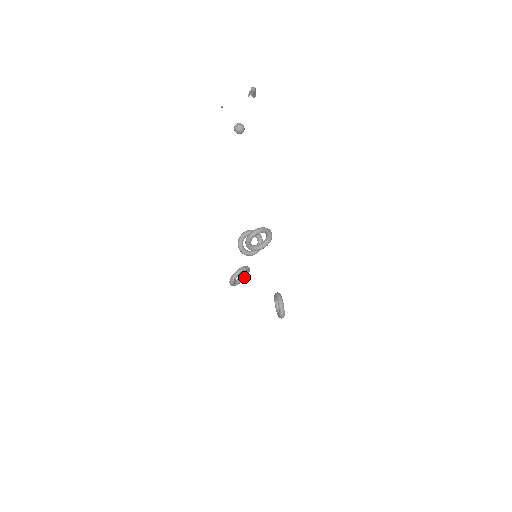
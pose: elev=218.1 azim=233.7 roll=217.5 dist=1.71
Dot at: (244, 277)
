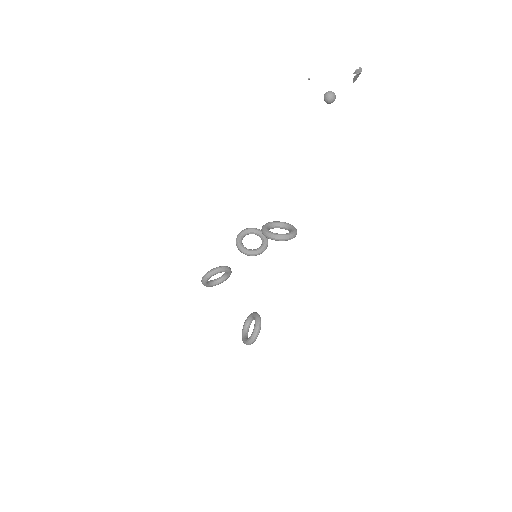
Dot at: (218, 282)
